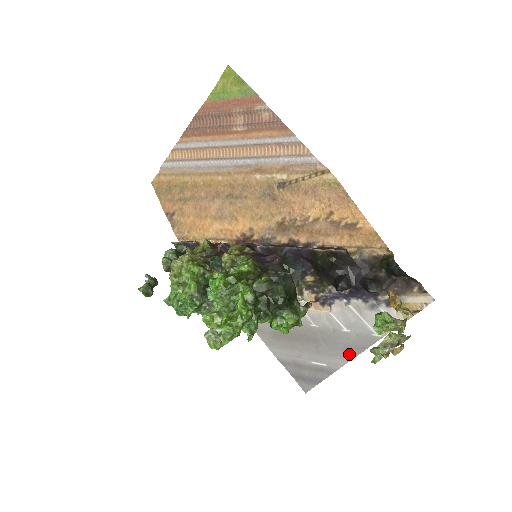
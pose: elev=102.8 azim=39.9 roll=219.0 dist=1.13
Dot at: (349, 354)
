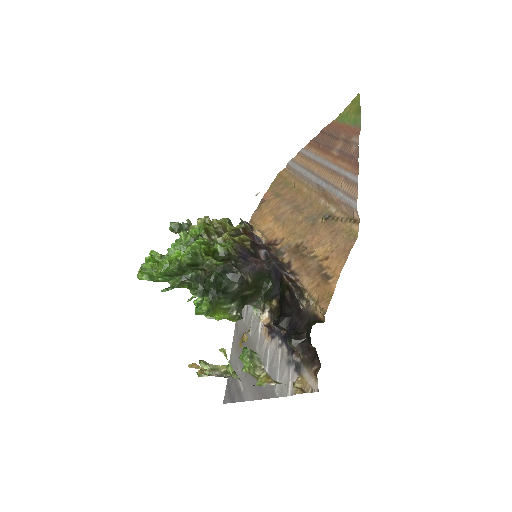
Dot at: (256, 393)
